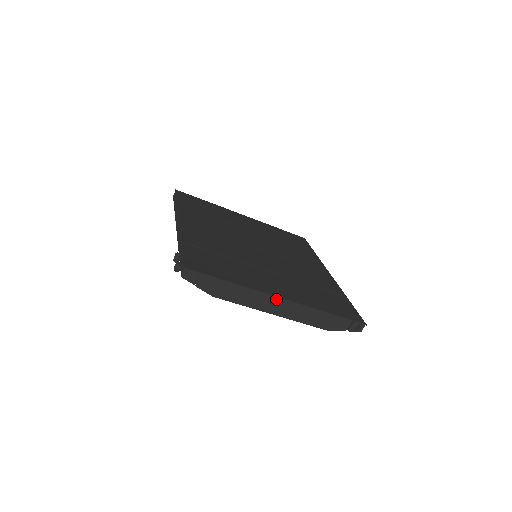
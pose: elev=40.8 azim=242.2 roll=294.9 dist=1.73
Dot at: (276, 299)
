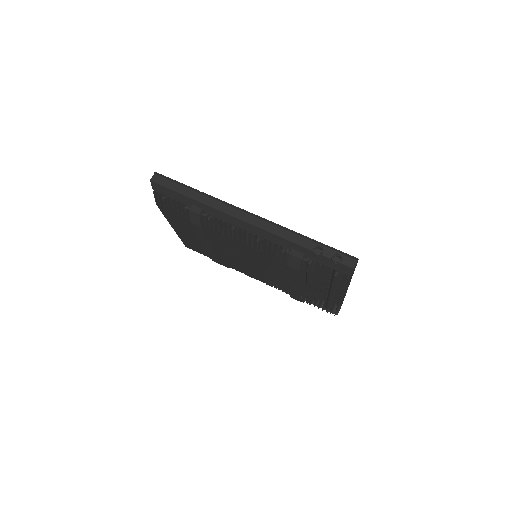
Dot at: occluded
